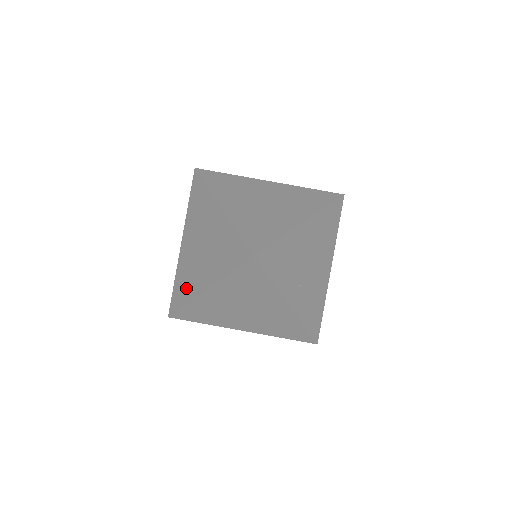
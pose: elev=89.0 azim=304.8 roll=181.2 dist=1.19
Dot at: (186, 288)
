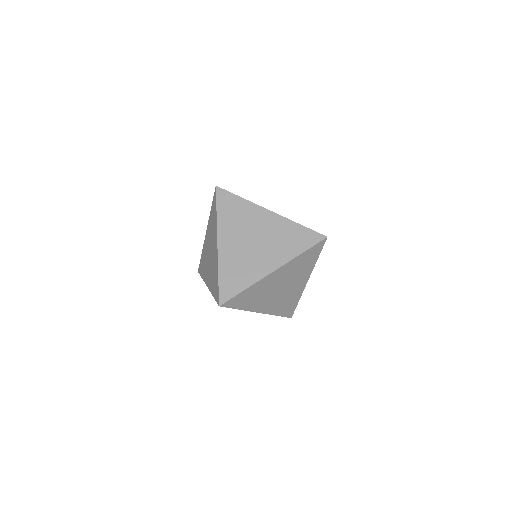
Dot at: (215, 274)
